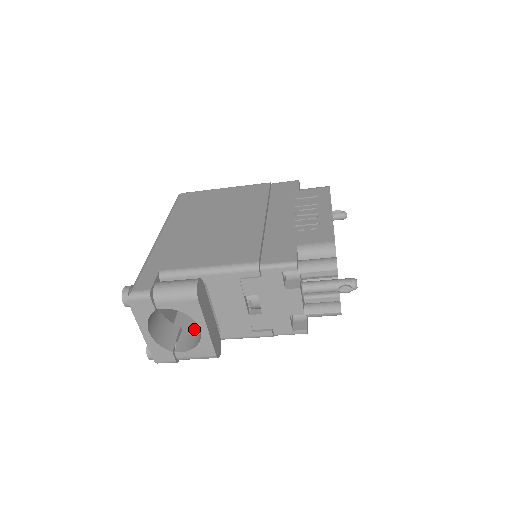
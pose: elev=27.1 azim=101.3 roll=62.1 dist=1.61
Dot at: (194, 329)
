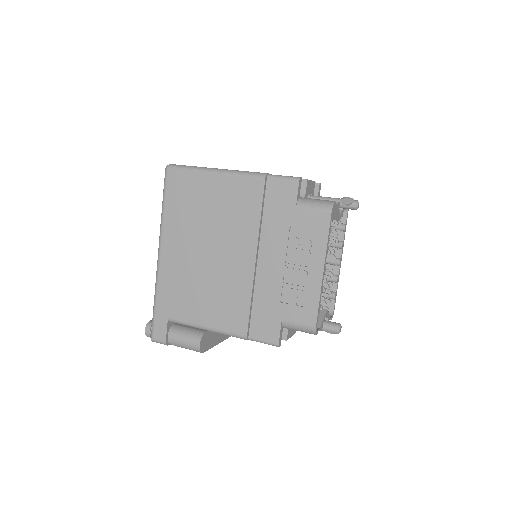
Dot at: occluded
